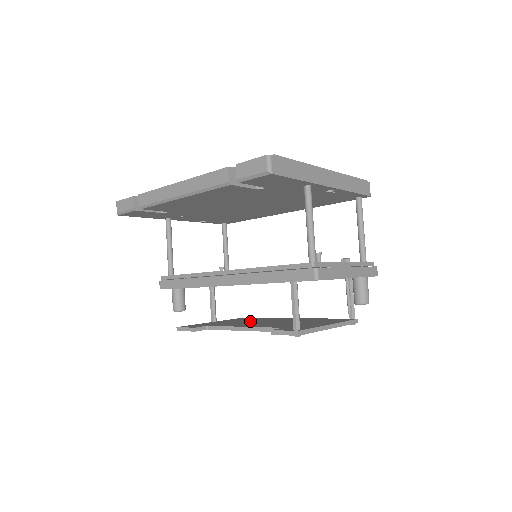
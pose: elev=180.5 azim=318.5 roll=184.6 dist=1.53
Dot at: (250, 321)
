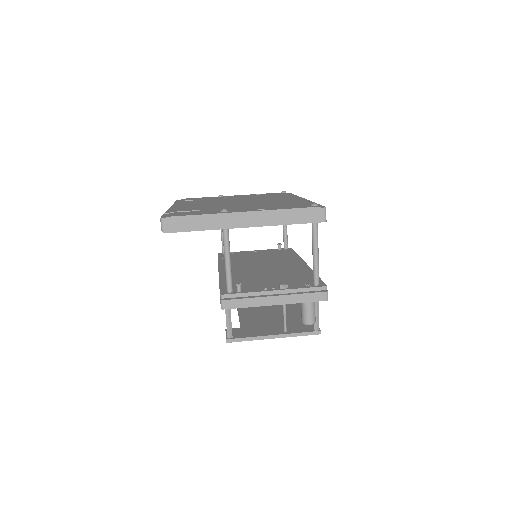
Dot at: occluded
